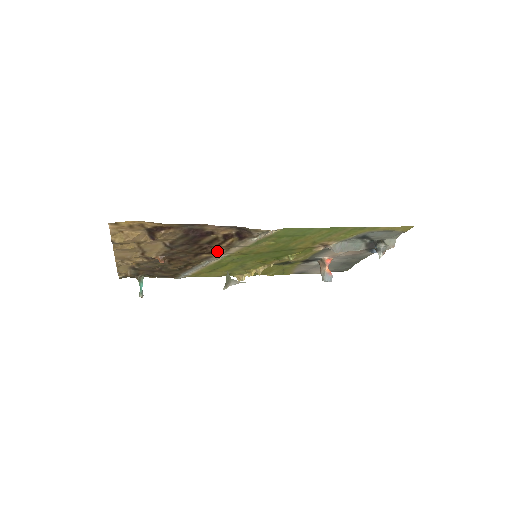
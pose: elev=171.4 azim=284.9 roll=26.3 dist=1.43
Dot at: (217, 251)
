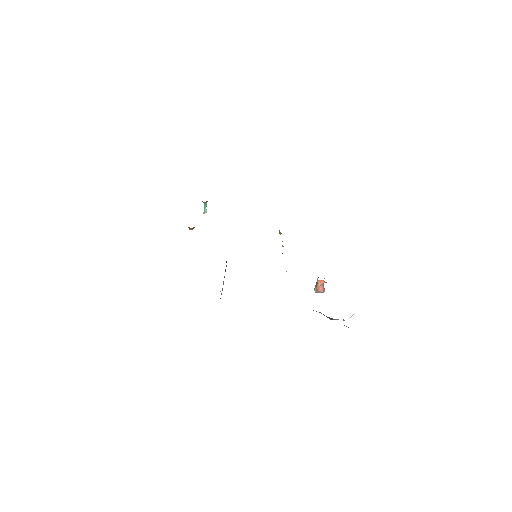
Dot at: occluded
